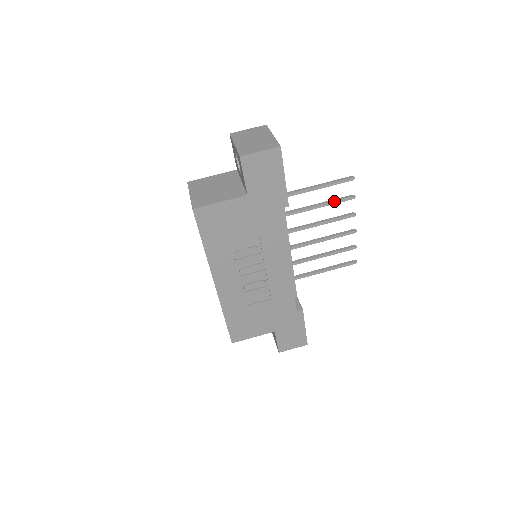
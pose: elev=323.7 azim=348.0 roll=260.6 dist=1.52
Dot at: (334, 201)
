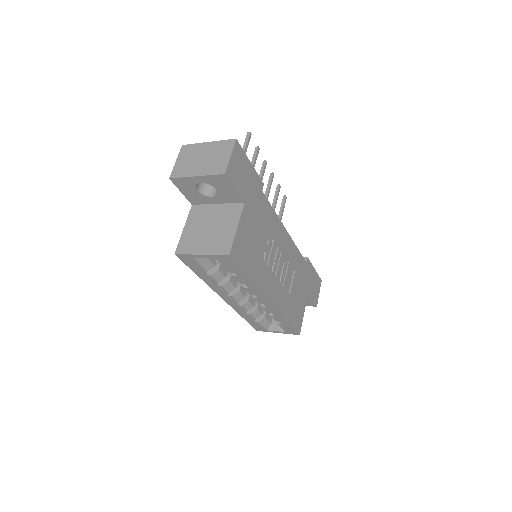
Dot at: (253, 163)
